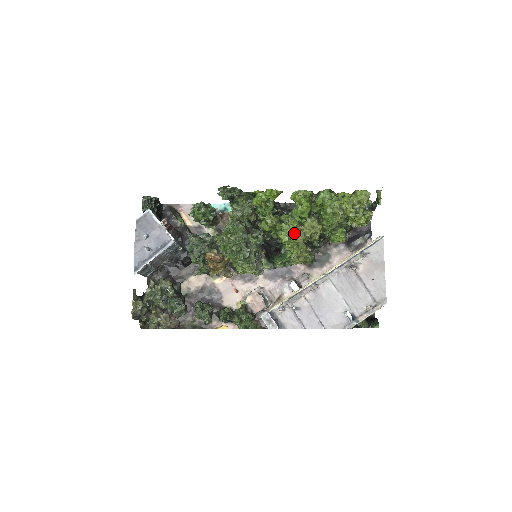
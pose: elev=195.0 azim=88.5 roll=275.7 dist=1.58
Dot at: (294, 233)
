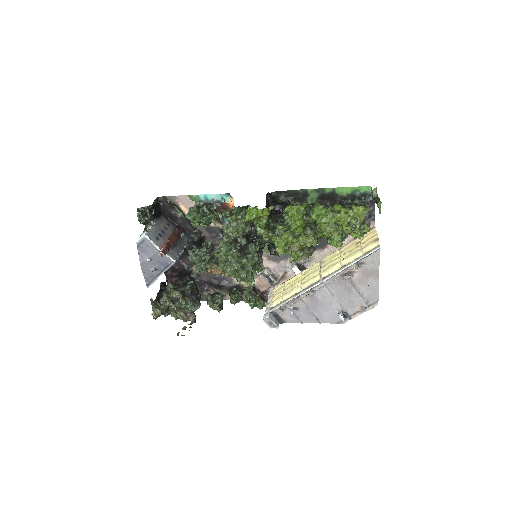
Dot at: (290, 244)
